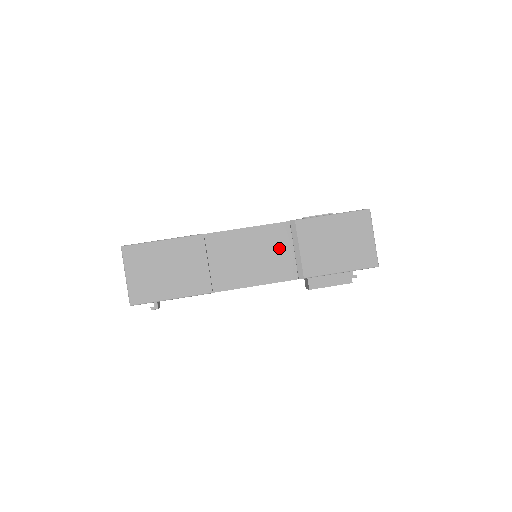
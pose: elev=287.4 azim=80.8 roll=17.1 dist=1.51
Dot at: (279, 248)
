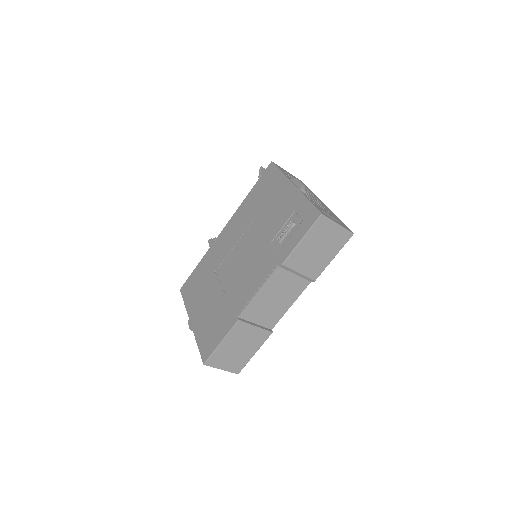
Dot at: (286, 281)
